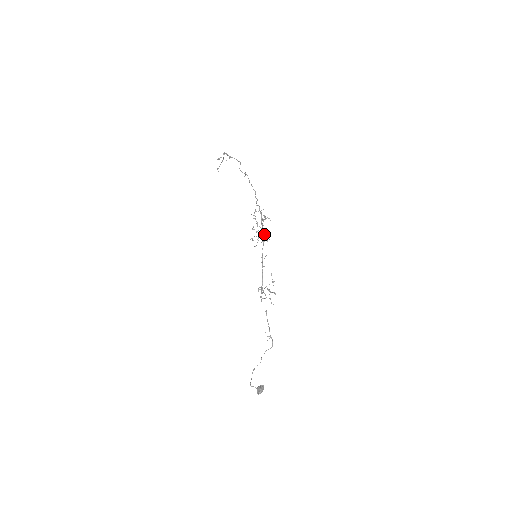
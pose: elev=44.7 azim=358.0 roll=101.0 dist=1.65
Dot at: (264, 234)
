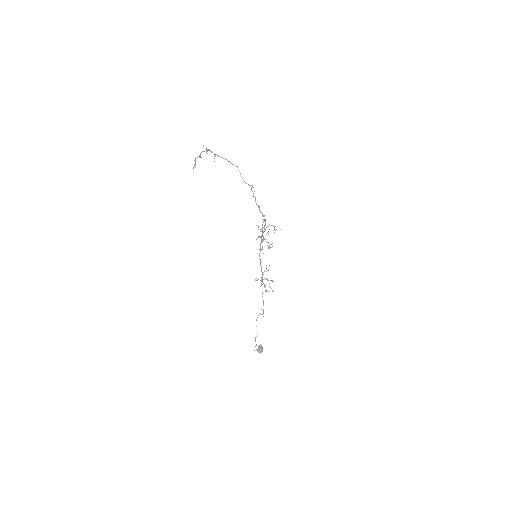
Dot at: occluded
